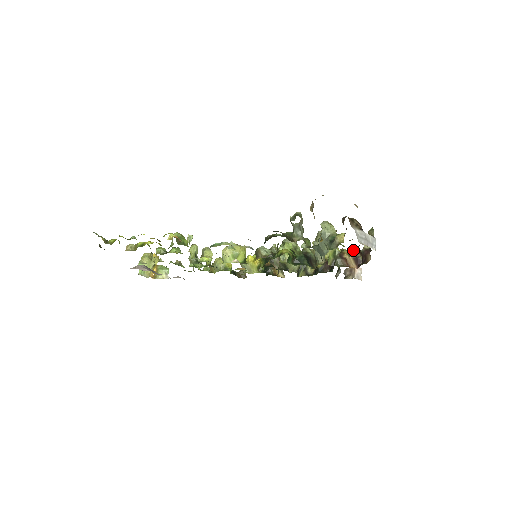
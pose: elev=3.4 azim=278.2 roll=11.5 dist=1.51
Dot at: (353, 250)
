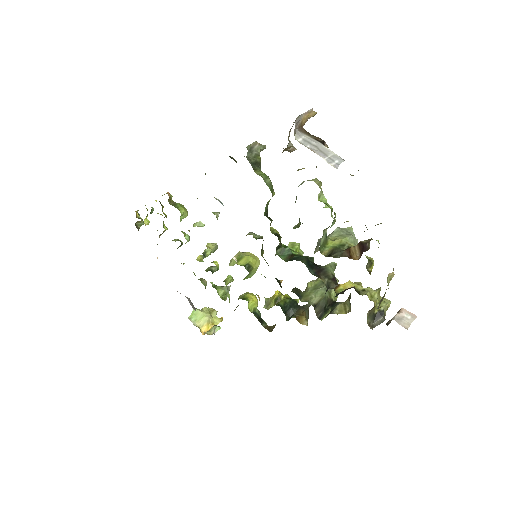
Dot at: (366, 240)
